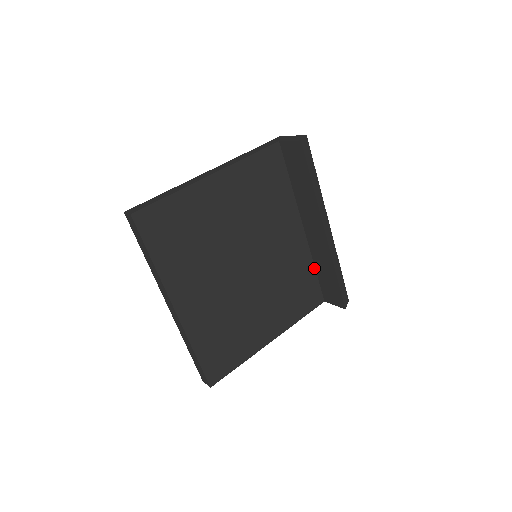
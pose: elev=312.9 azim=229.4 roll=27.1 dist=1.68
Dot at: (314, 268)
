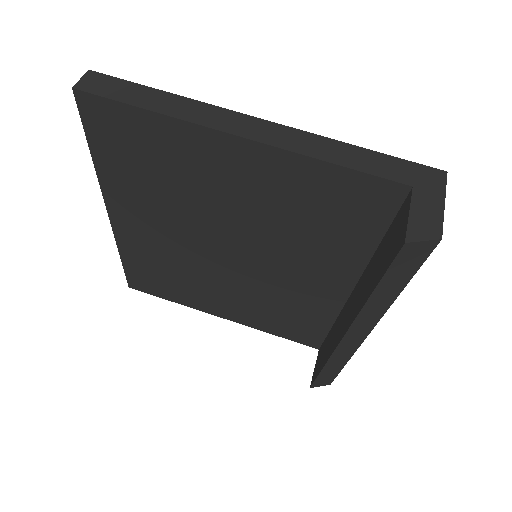
Dot at: (331, 324)
